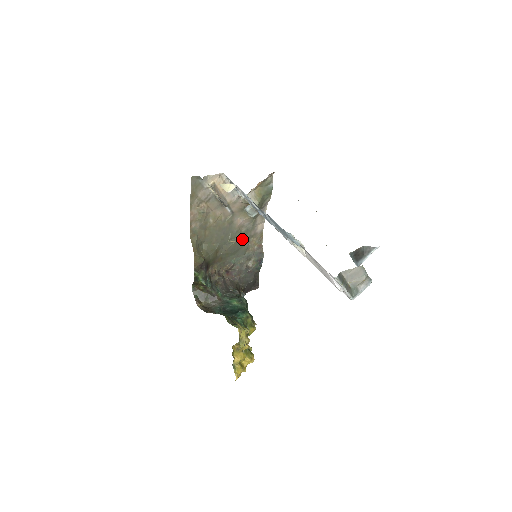
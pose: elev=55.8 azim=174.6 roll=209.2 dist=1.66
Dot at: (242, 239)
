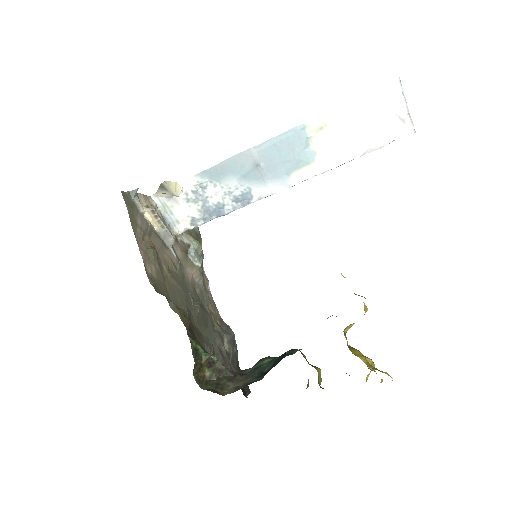
Dot at: (202, 306)
